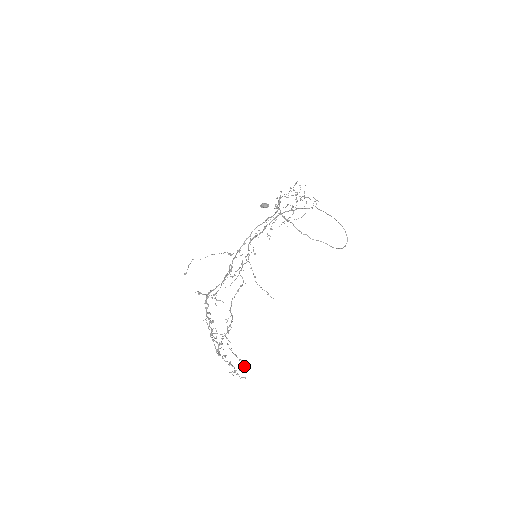
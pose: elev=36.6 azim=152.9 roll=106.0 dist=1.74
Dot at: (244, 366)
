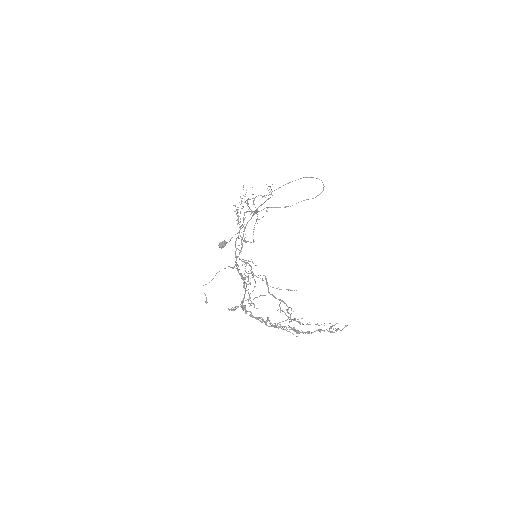
Dot at: occluded
